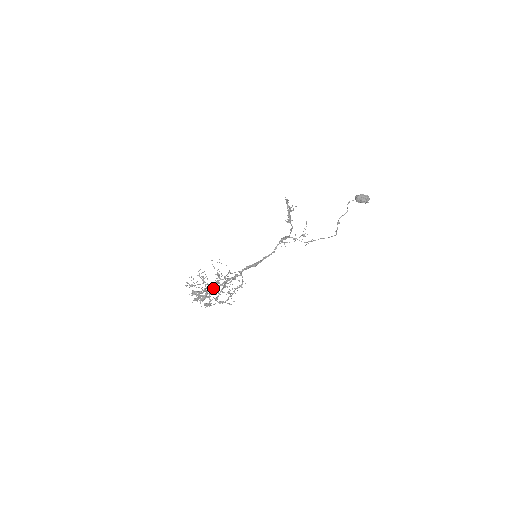
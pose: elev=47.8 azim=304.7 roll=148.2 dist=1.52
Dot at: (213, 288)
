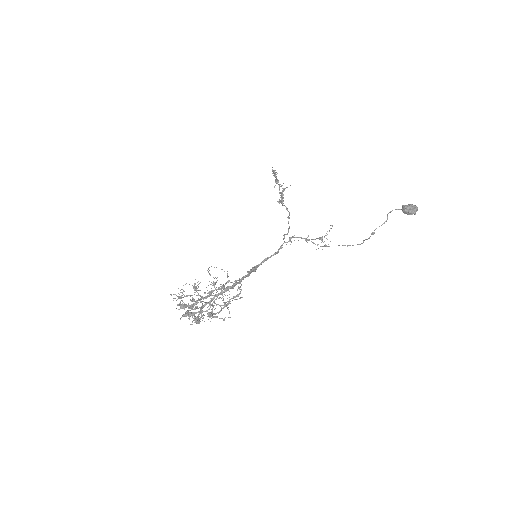
Dot at: (204, 298)
